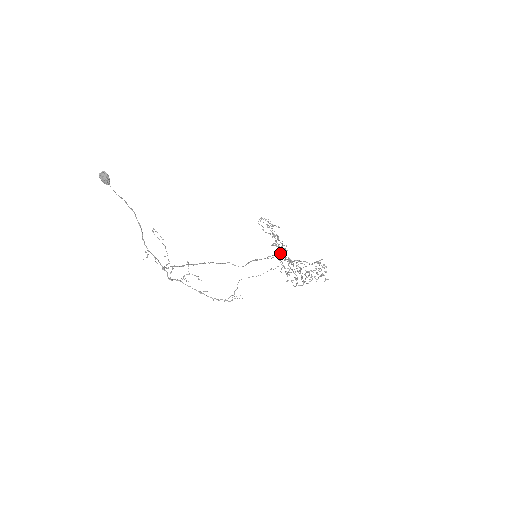
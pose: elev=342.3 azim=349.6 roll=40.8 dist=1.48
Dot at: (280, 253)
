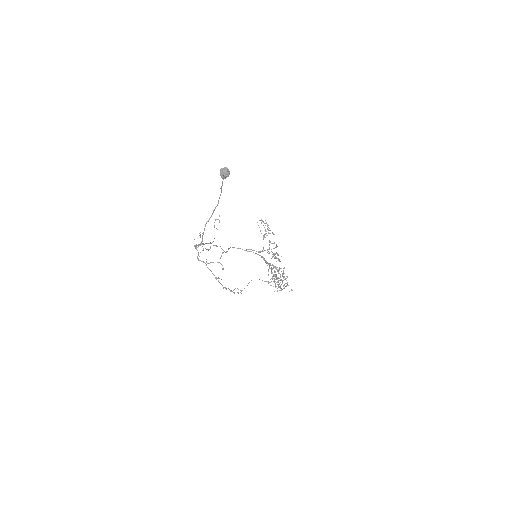
Dot at: (260, 252)
